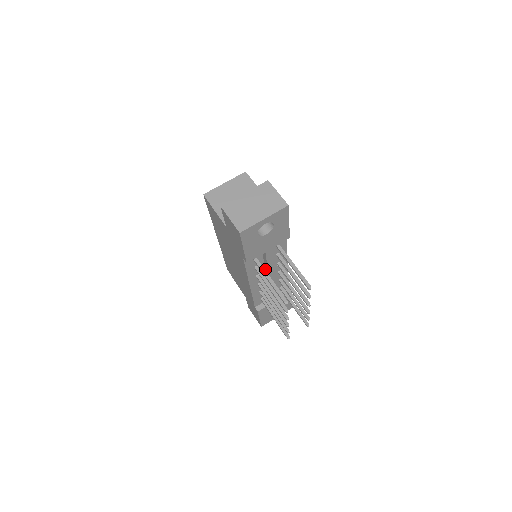
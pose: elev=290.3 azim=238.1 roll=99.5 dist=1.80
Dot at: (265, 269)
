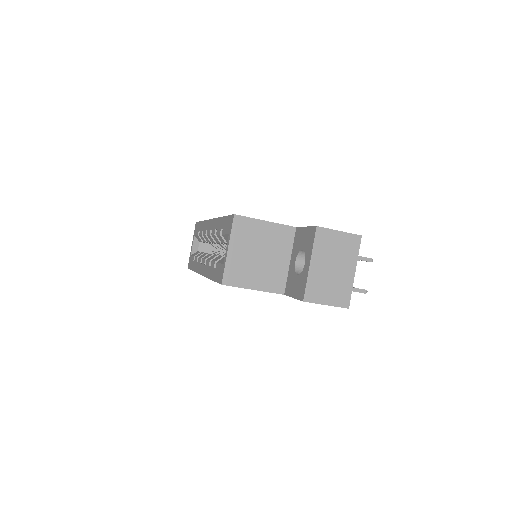
Dot at: occluded
